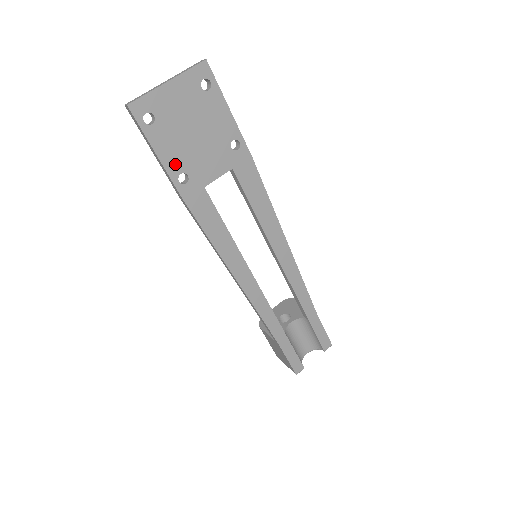
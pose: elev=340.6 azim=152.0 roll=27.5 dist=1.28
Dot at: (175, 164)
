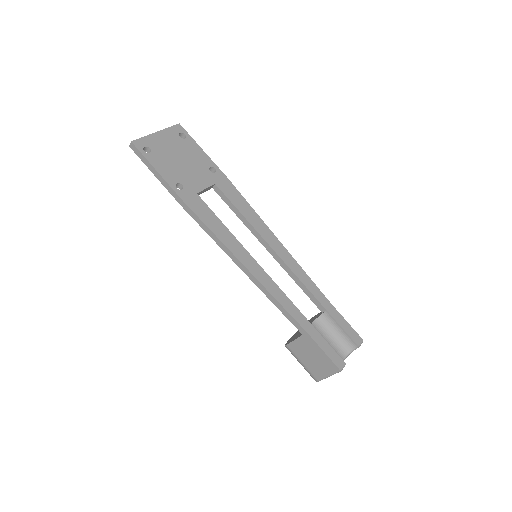
Dot at: (171, 177)
